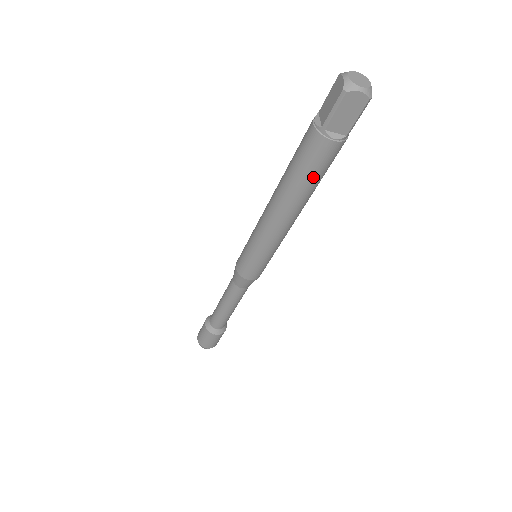
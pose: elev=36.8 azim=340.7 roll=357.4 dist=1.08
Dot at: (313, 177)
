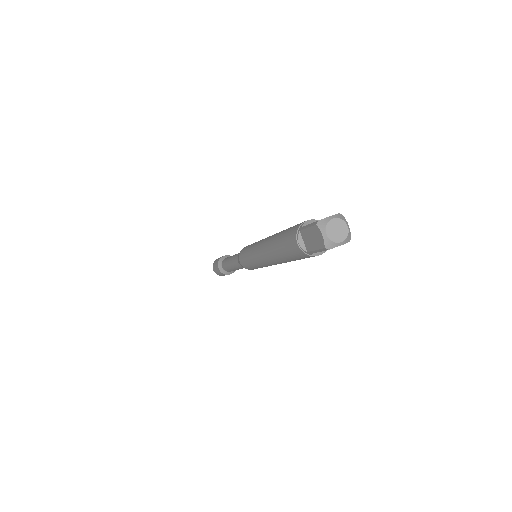
Dot at: occluded
